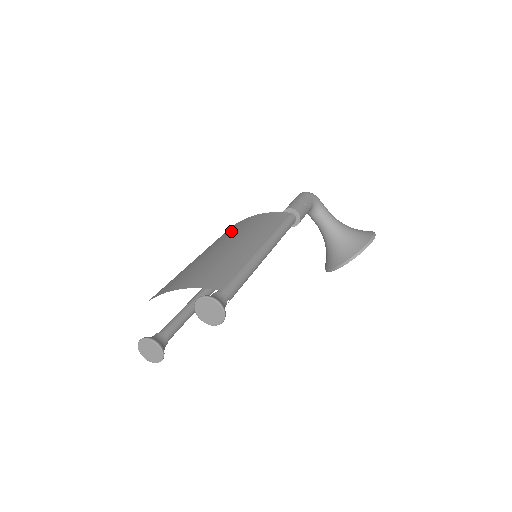
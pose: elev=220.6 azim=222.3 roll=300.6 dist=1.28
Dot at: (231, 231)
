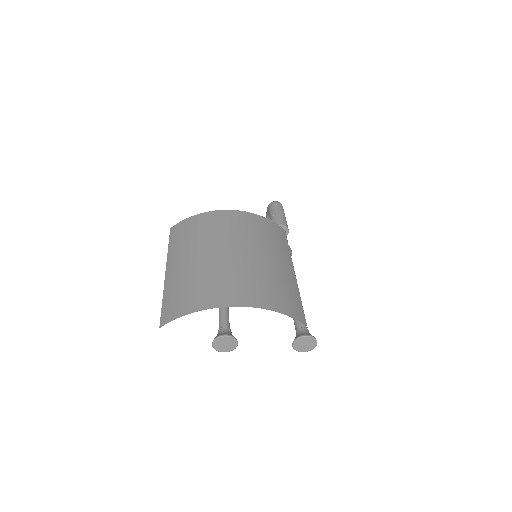
Dot at: (252, 229)
